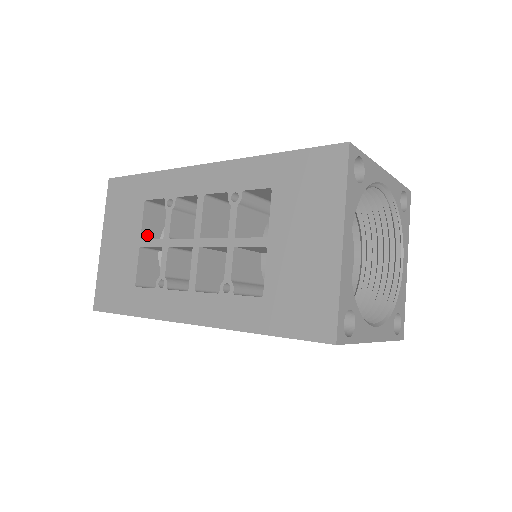
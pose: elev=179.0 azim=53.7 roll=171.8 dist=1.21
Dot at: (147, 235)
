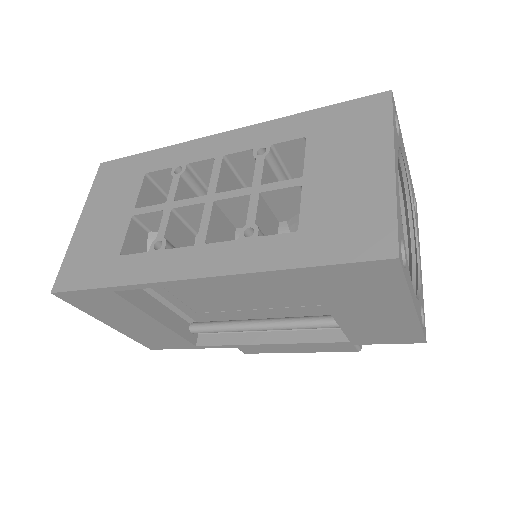
Dot at: occluded
